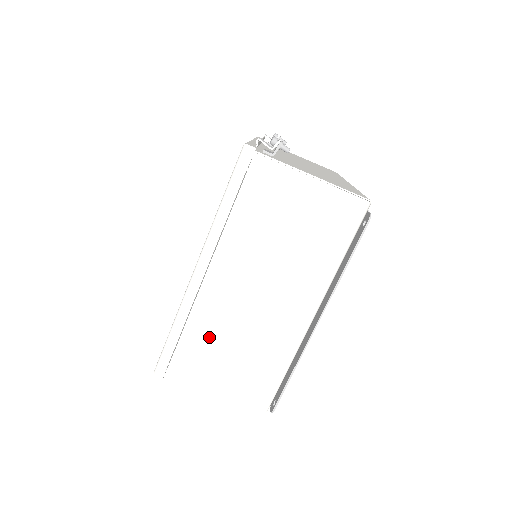
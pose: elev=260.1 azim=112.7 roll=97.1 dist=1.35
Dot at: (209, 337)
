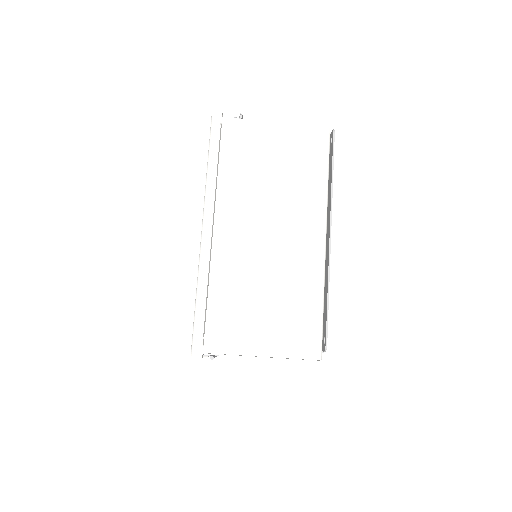
Dot at: (235, 295)
